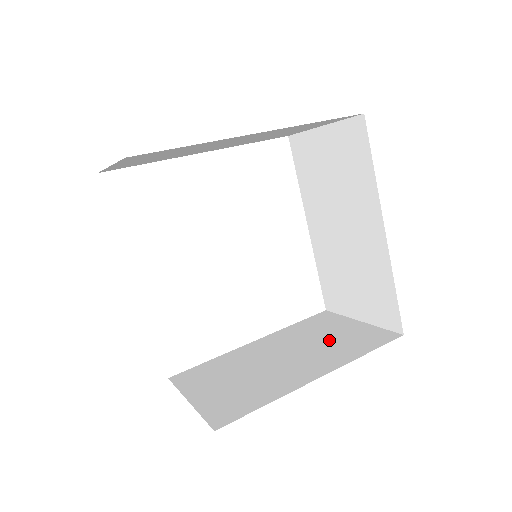
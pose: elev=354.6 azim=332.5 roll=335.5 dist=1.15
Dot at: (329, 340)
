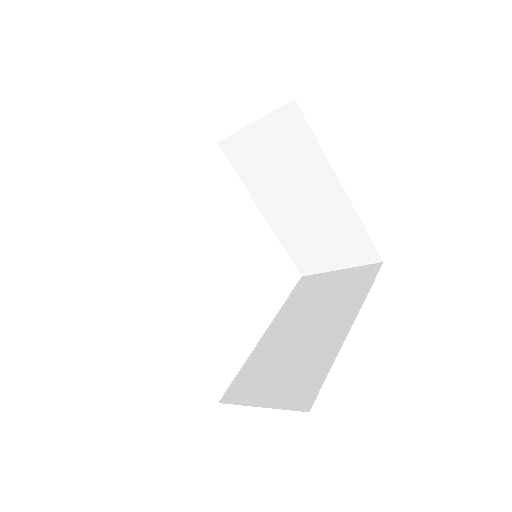
Dot at: occluded
